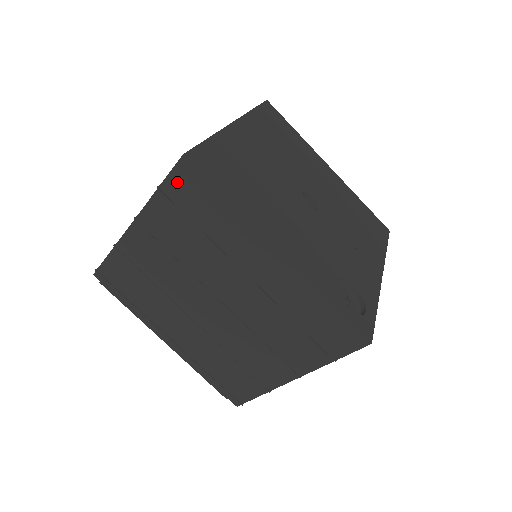
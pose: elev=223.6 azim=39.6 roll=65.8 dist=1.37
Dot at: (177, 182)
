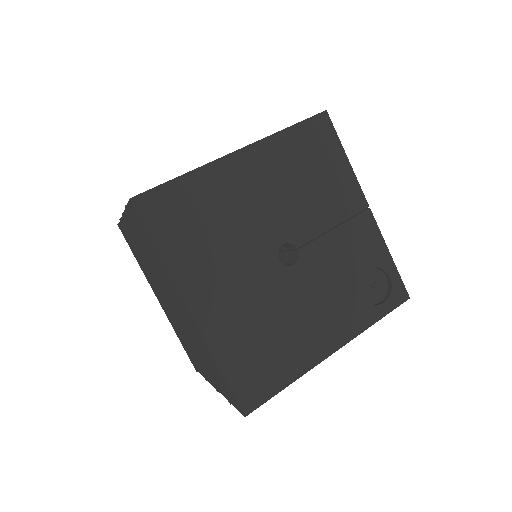
Dot at: occluded
